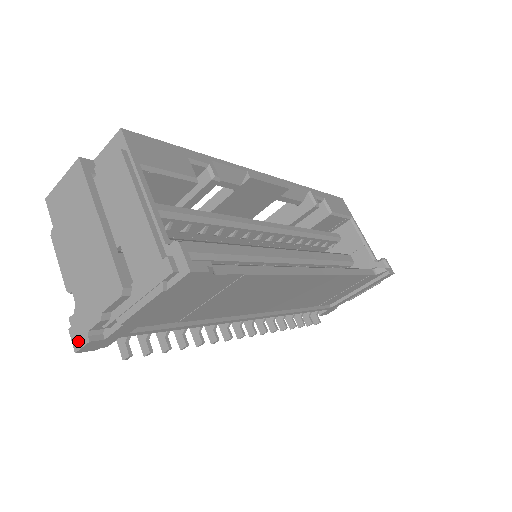
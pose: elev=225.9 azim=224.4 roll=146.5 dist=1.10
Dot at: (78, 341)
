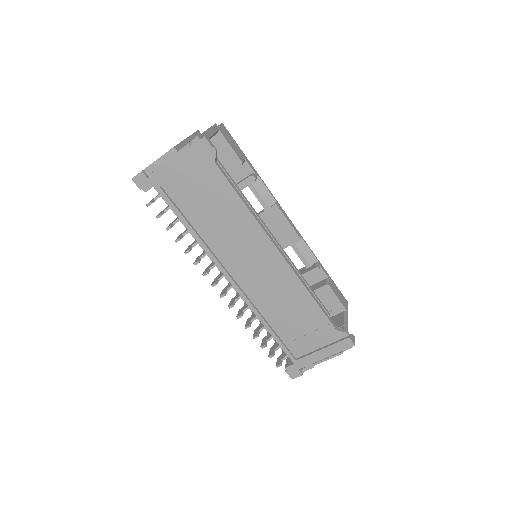
Dot at: (137, 174)
